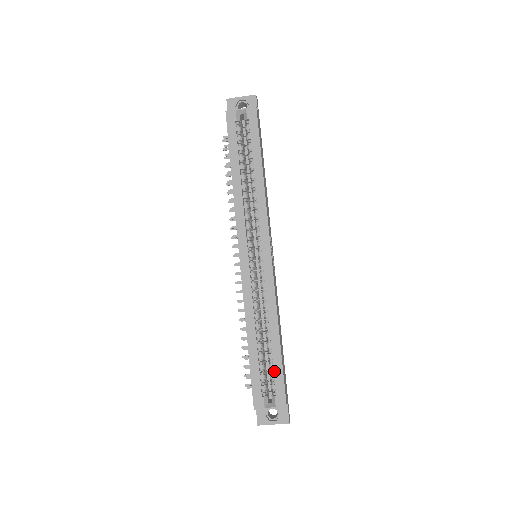
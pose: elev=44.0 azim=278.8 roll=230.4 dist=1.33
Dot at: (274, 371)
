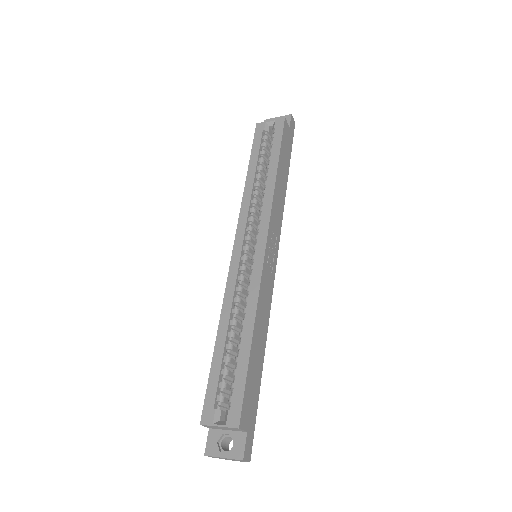
Dot at: (236, 377)
